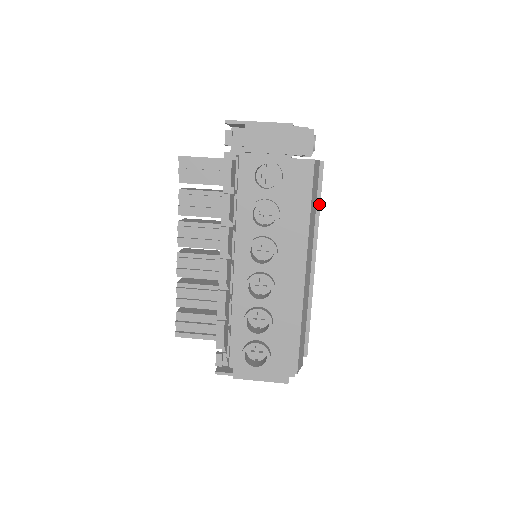
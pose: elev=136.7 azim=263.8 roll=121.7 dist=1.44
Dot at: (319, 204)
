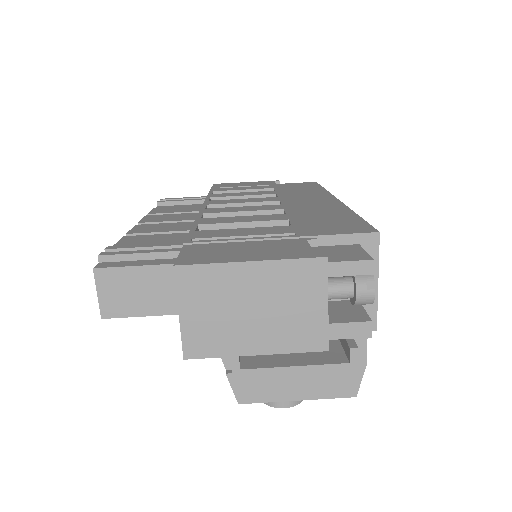
Dot at: occluded
